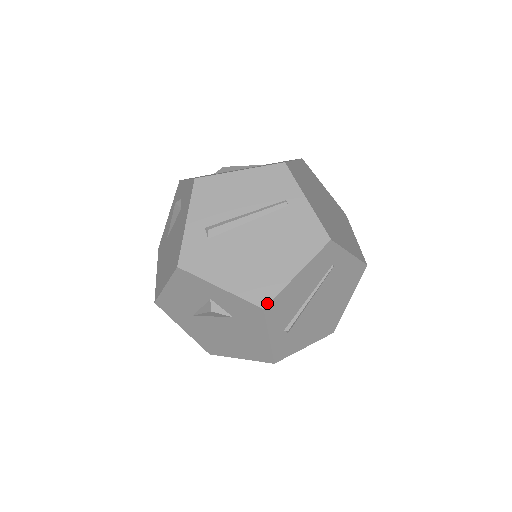
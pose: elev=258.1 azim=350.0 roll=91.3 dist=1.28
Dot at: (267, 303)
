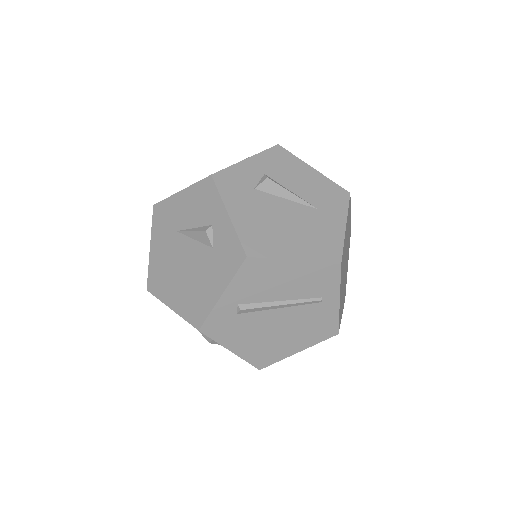
Dot at: (264, 367)
